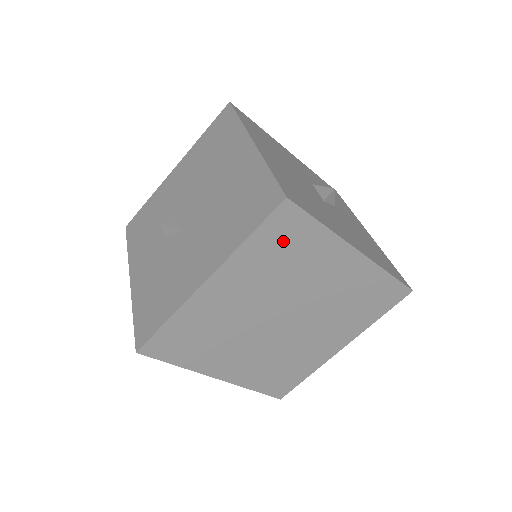
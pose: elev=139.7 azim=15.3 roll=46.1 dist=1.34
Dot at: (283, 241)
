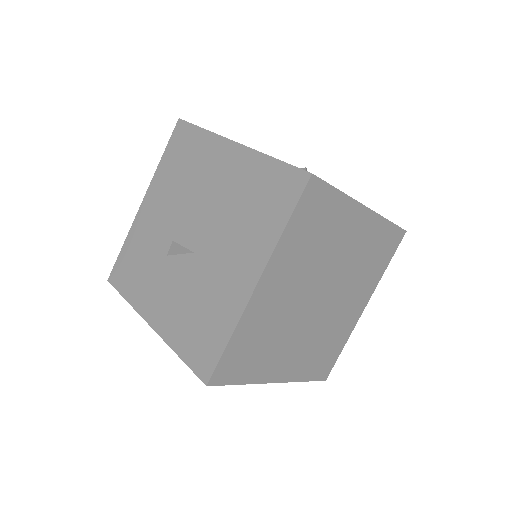
Dot at: (313, 218)
